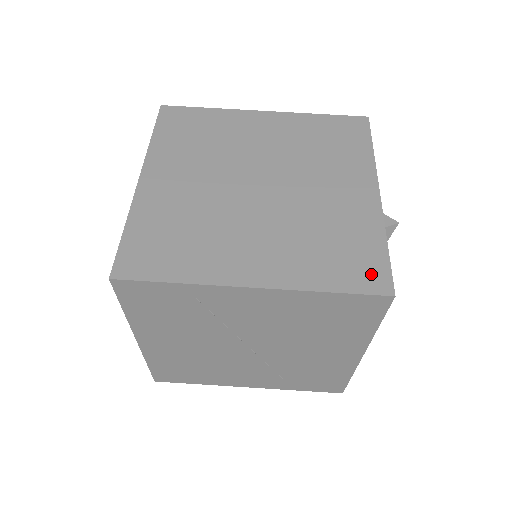
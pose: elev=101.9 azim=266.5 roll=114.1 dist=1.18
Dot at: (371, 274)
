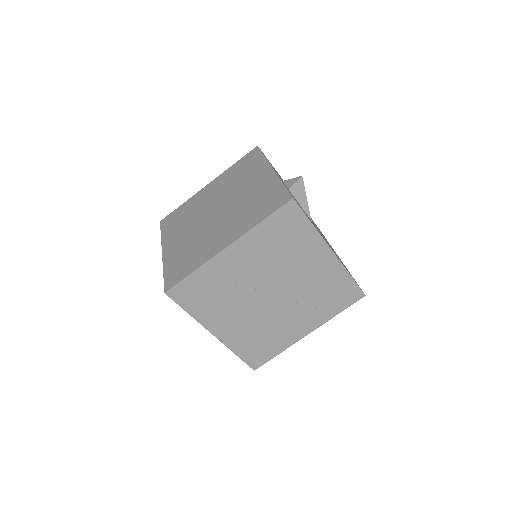
Dot at: (279, 200)
